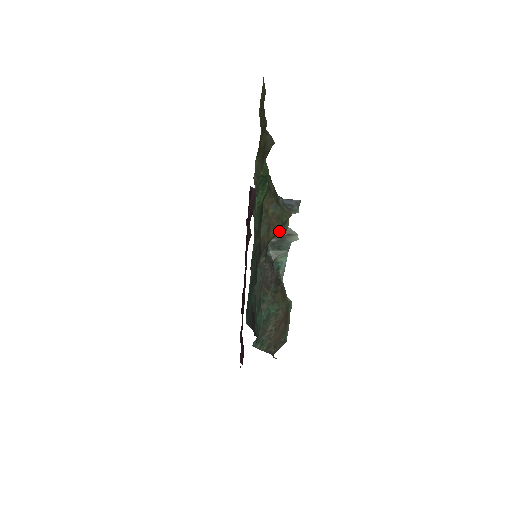
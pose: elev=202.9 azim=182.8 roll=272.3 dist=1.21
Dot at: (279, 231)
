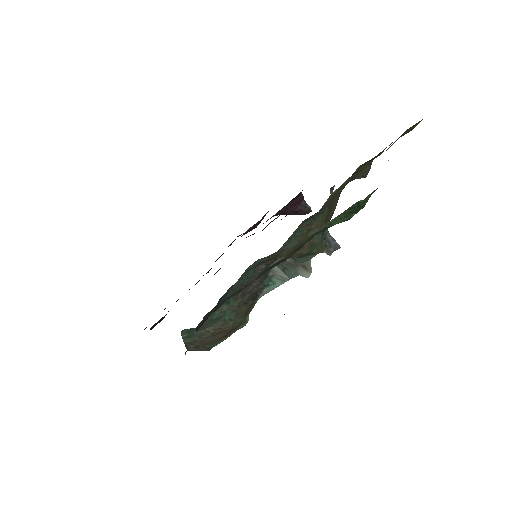
Dot at: (300, 256)
